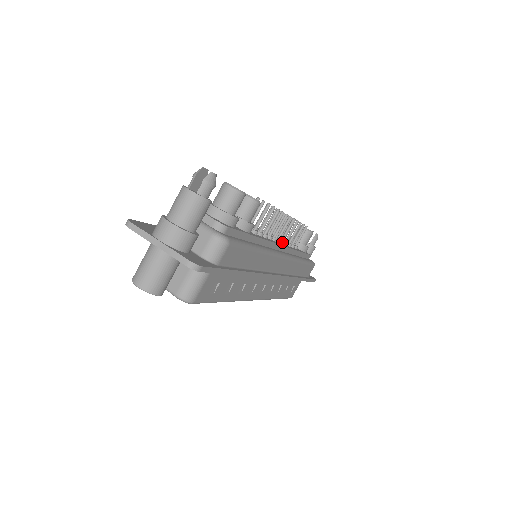
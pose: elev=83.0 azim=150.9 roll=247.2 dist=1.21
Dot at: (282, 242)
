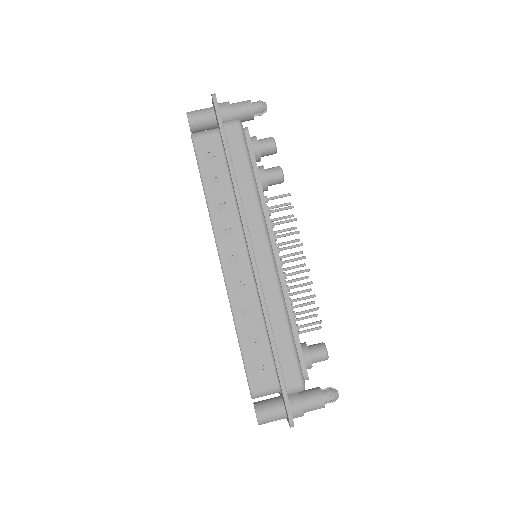
Dot at: (284, 273)
